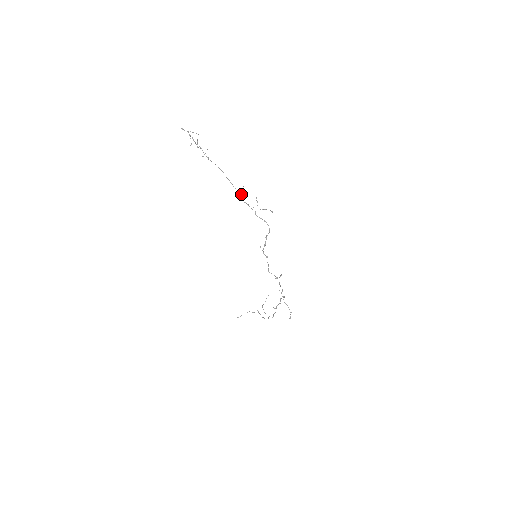
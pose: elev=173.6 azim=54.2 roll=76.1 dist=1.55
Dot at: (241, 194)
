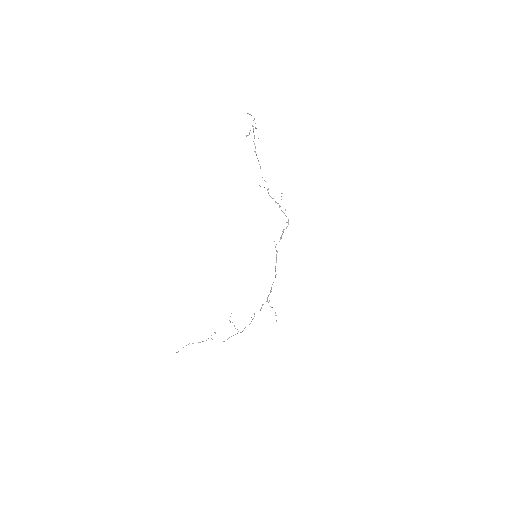
Dot at: (268, 188)
